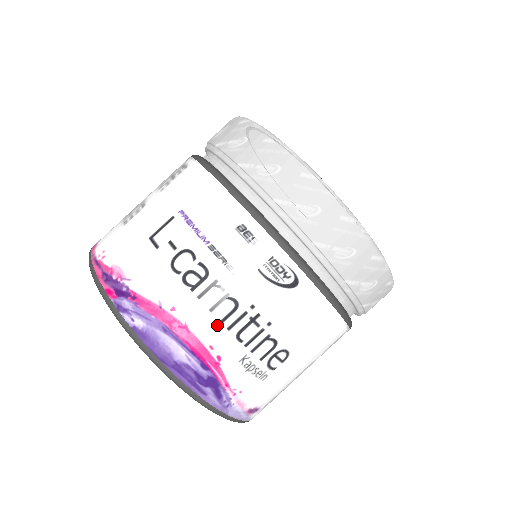
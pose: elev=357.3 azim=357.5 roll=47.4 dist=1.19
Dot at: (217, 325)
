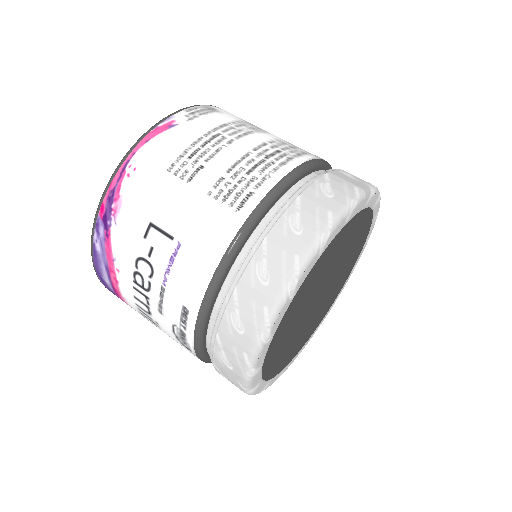
Dot at: (133, 302)
